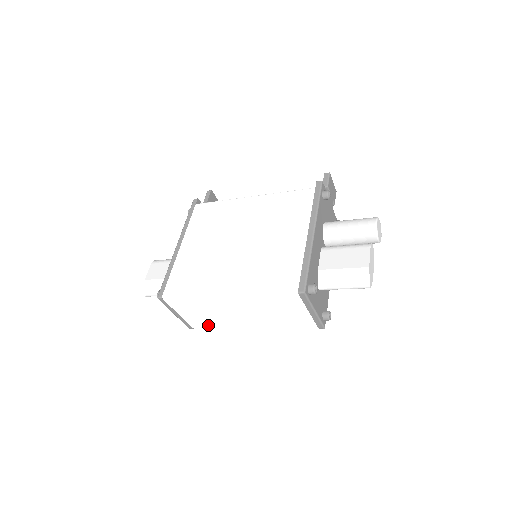
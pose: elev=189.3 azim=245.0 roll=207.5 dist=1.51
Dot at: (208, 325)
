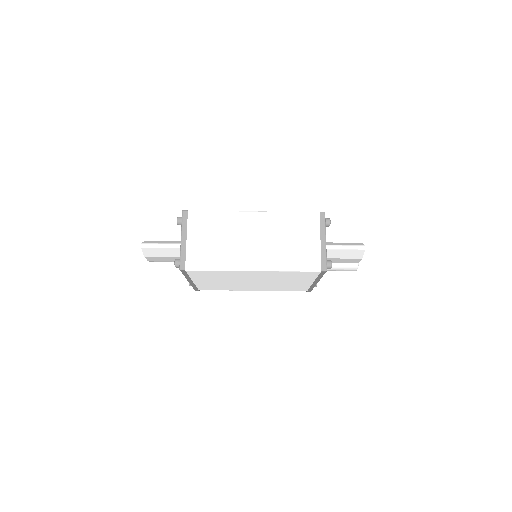
Dot at: (207, 262)
